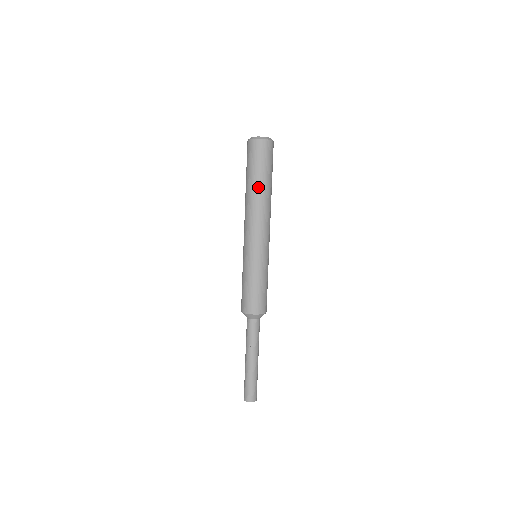
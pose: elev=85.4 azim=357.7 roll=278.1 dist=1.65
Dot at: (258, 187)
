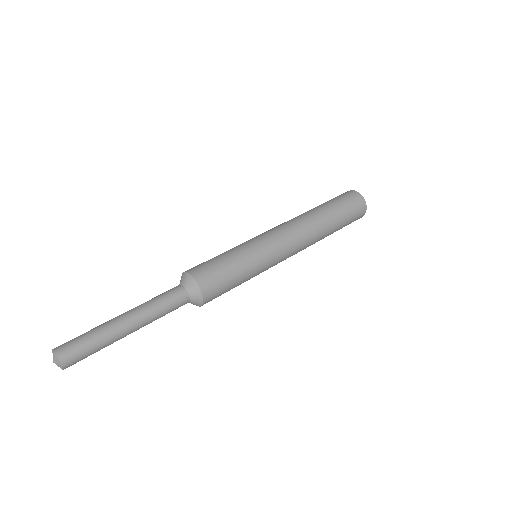
Dot at: (314, 208)
